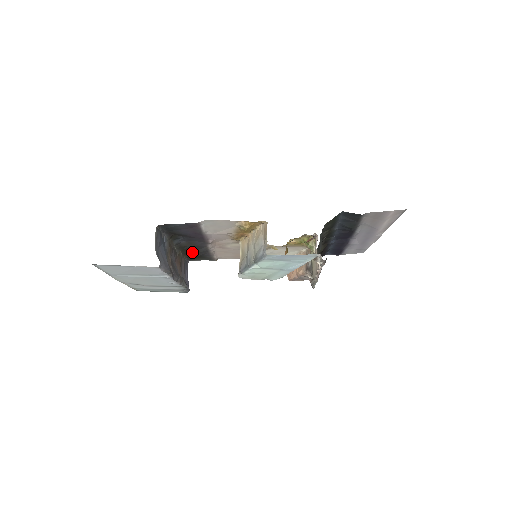
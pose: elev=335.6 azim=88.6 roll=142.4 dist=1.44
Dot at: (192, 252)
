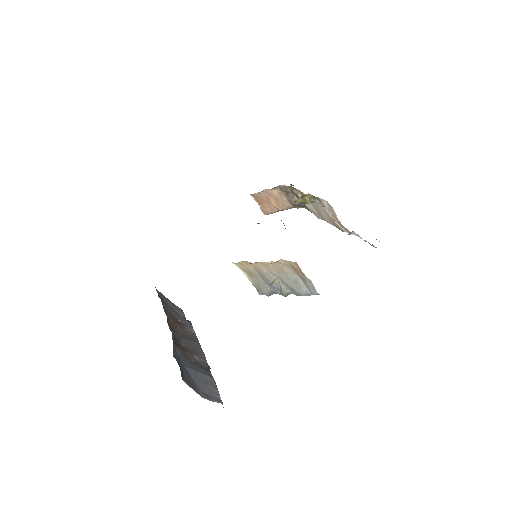
Dot at: occluded
